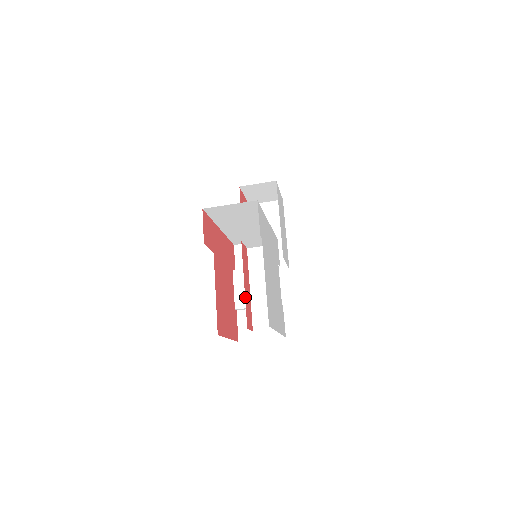
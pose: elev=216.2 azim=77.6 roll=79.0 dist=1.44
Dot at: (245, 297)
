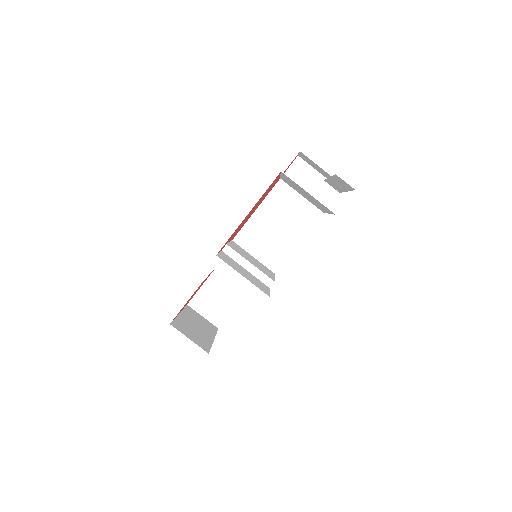
Dot at: occluded
